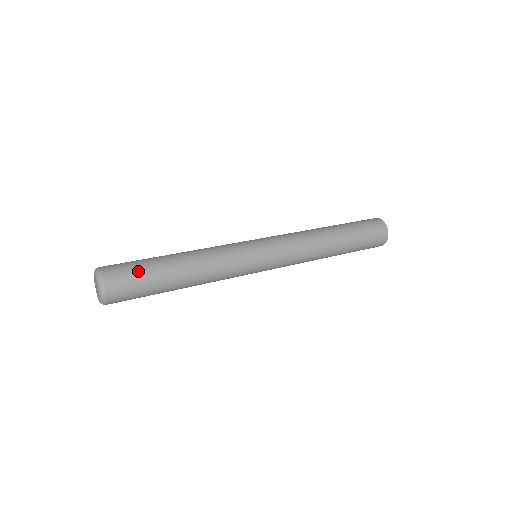
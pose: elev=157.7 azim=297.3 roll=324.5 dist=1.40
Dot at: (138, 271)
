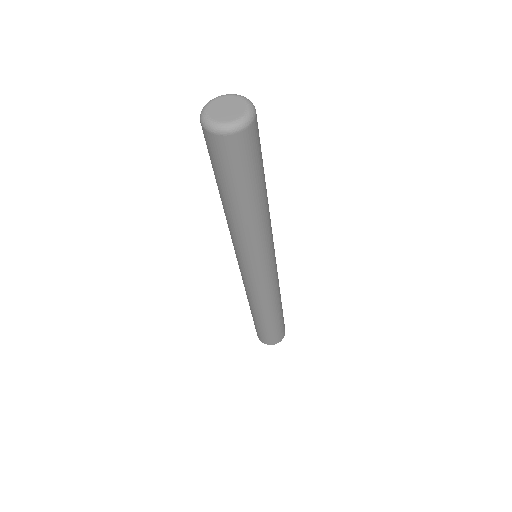
Dot at: (261, 154)
